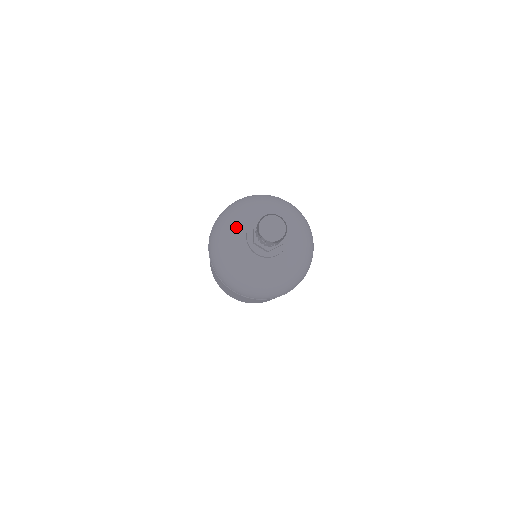
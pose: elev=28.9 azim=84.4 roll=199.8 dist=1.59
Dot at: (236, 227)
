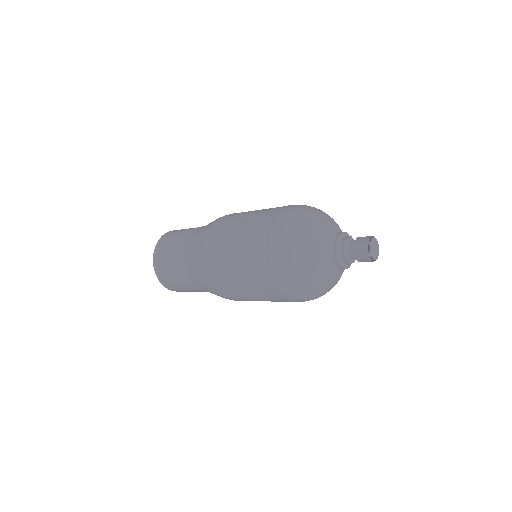
Dot at: (321, 238)
